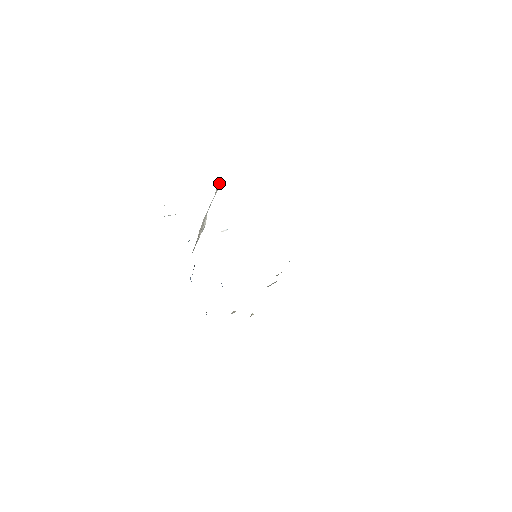
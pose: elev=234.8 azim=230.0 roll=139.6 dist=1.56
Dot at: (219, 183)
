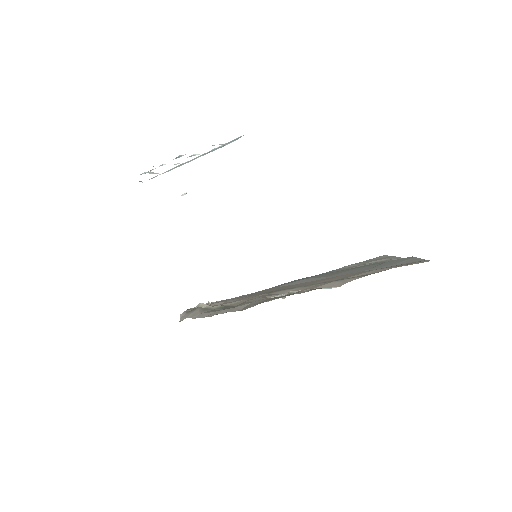
Dot at: occluded
